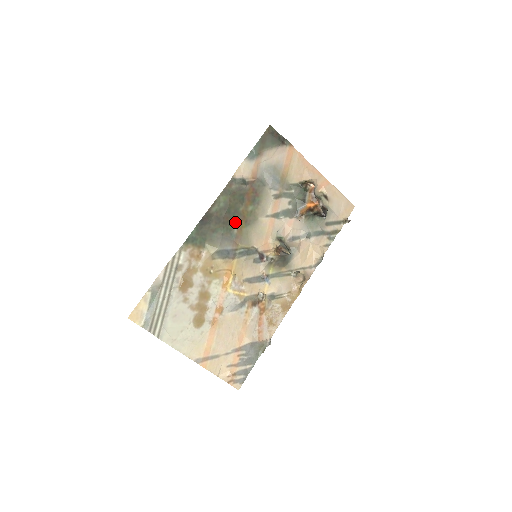
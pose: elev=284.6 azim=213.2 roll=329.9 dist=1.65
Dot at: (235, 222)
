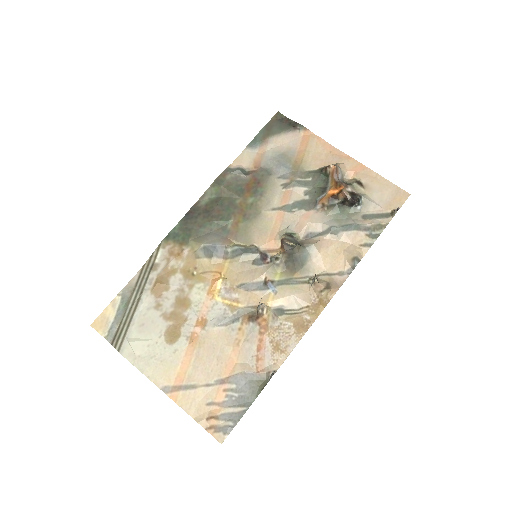
Dot at: (229, 216)
